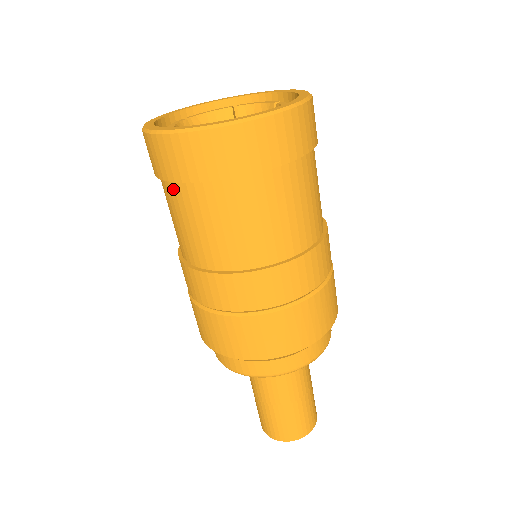
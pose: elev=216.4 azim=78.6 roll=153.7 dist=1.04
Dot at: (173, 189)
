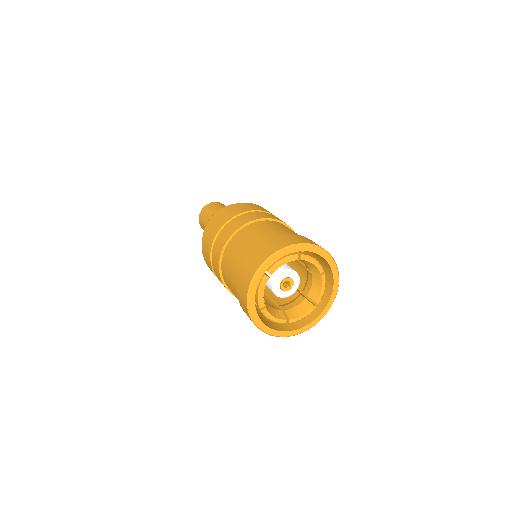
Dot at: occluded
